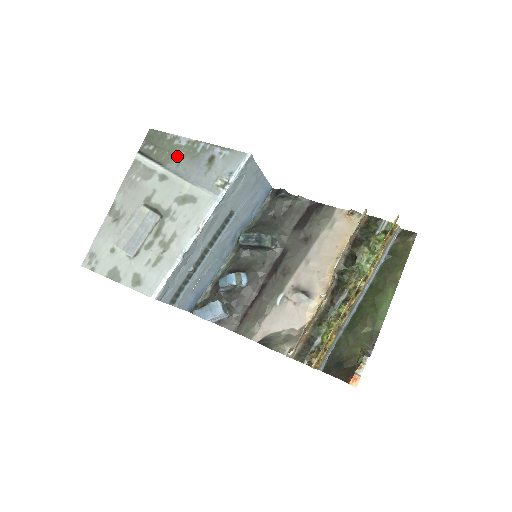
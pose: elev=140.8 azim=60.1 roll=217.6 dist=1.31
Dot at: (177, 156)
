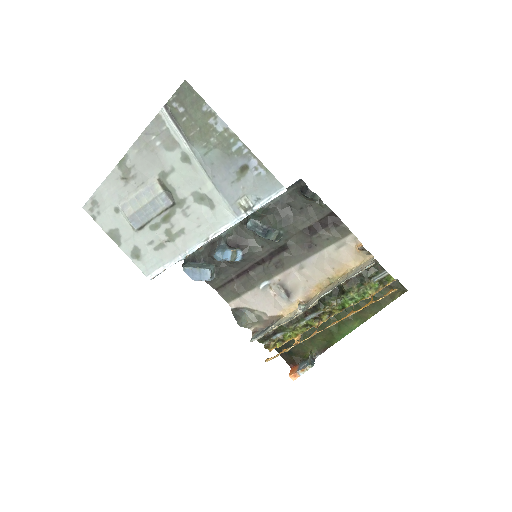
Dot at: (208, 141)
